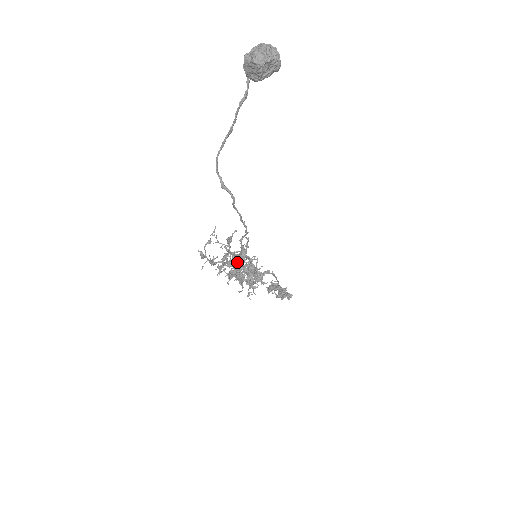
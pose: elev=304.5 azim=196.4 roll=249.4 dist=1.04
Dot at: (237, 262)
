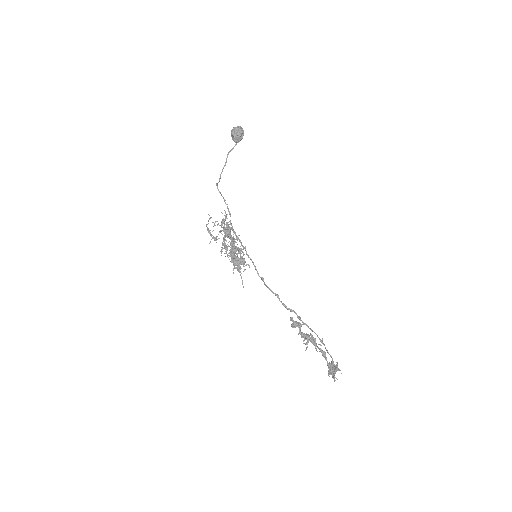
Dot at: (241, 257)
